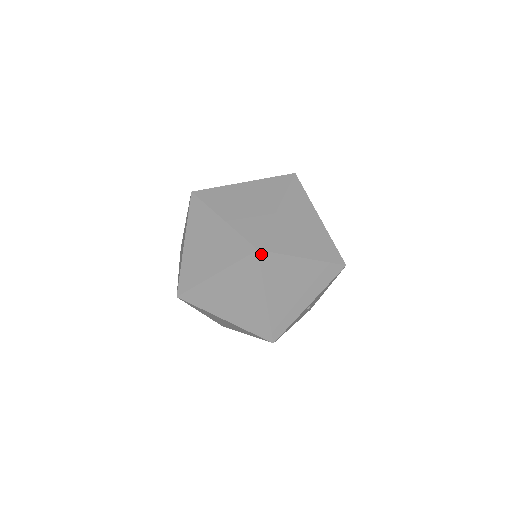
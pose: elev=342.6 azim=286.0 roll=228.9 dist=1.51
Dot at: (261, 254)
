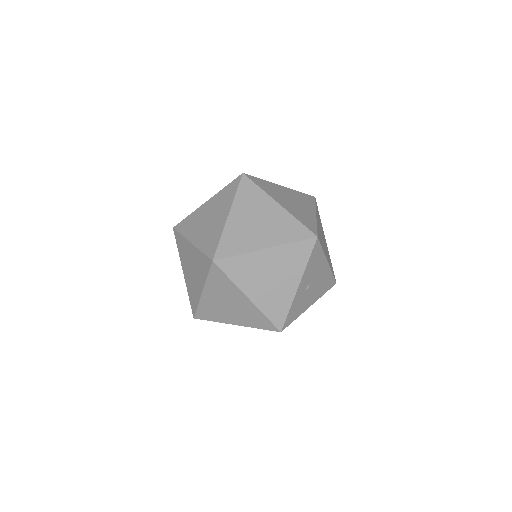
Dot at: (218, 263)
